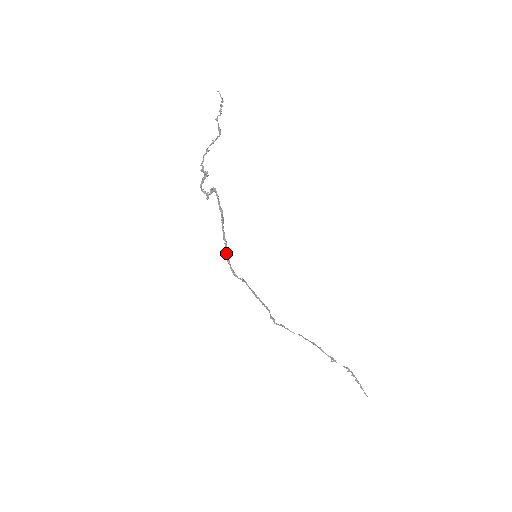
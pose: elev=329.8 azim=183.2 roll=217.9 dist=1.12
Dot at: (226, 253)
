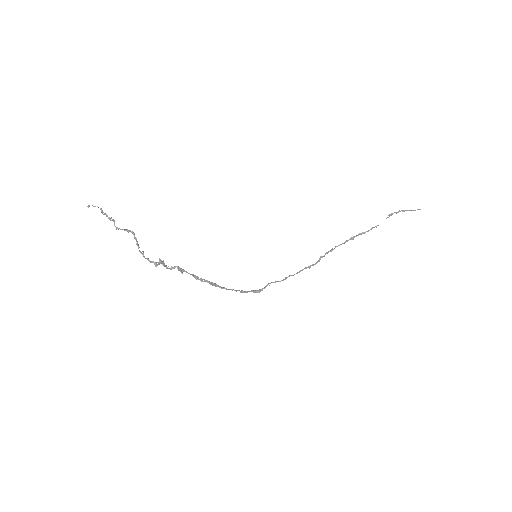
Dot at: occluded
